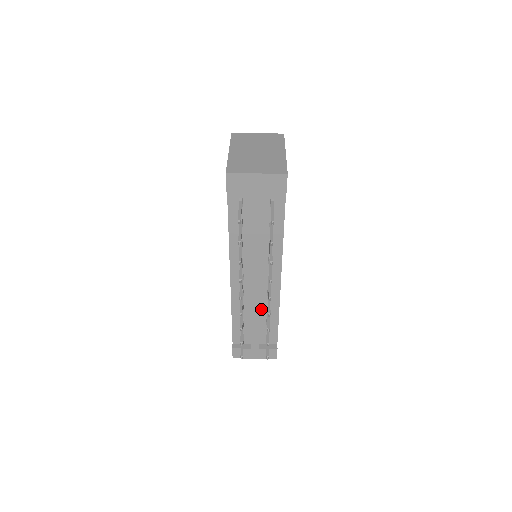
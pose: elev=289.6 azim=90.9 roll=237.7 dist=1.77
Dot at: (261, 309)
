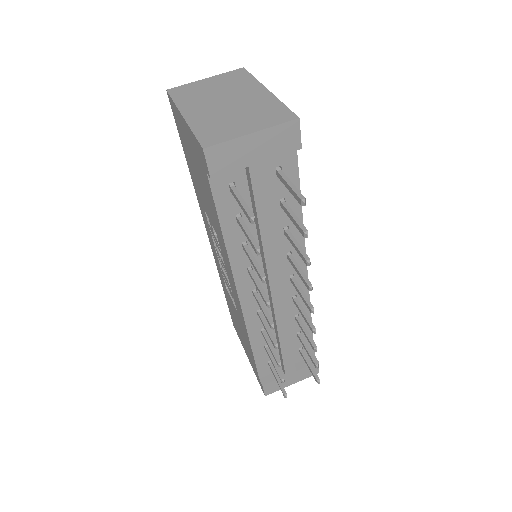
Dot at: occluded
